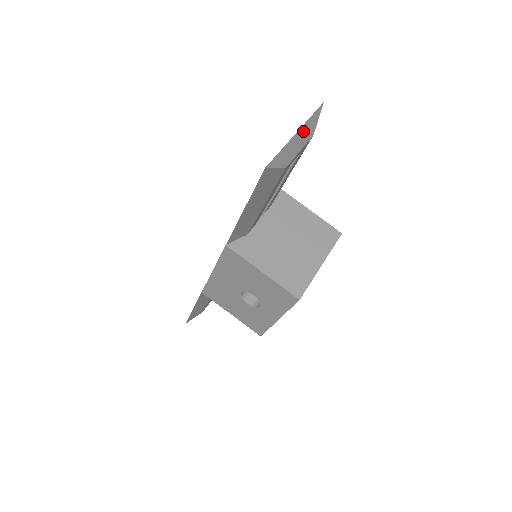
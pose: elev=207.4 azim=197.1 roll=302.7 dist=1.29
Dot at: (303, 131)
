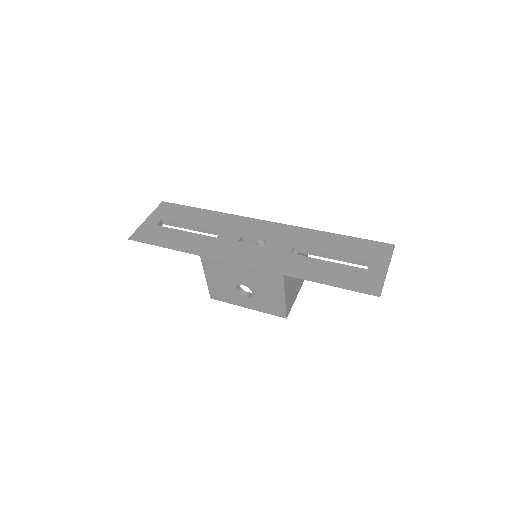
Dot at: (386, 265)
